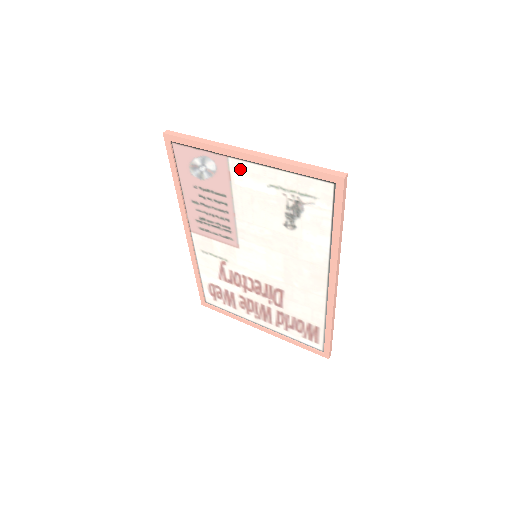
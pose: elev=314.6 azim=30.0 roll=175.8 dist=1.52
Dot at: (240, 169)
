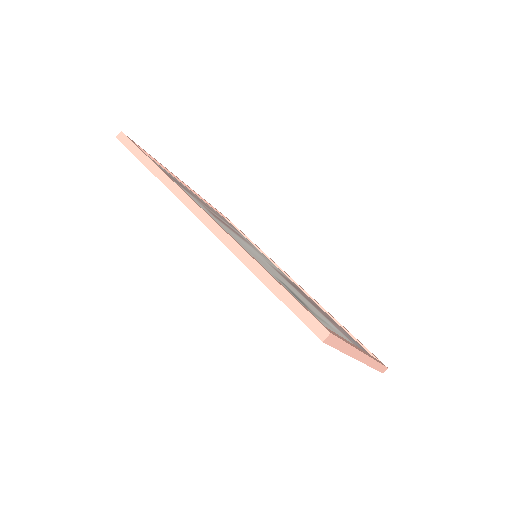
Dot at: occluded
